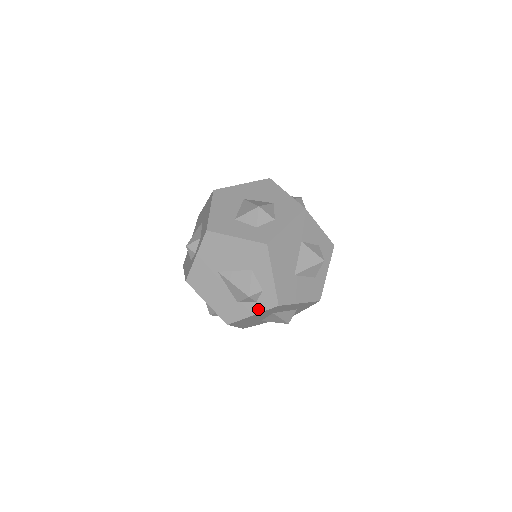
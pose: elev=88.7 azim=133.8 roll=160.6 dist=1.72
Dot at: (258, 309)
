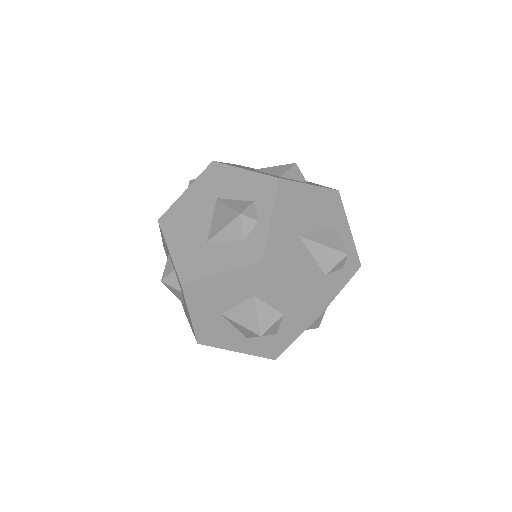
Dot at: (346, 277)
